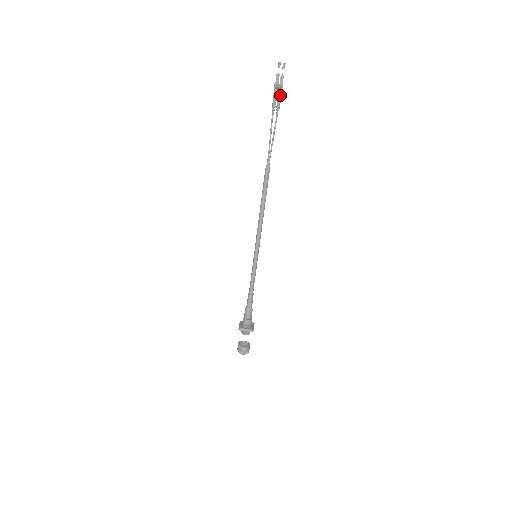
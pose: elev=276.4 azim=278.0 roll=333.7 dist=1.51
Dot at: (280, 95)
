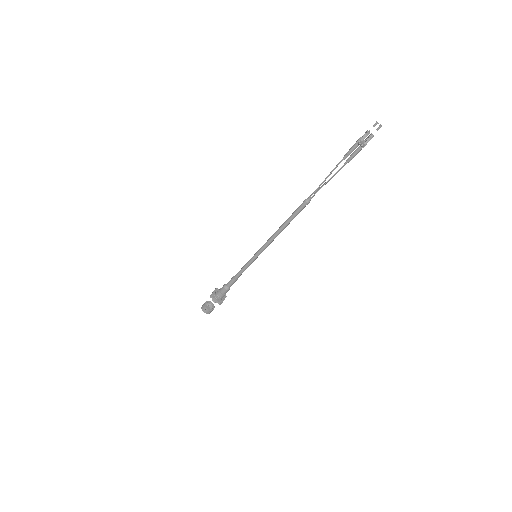
Dot at: (358, 151)
